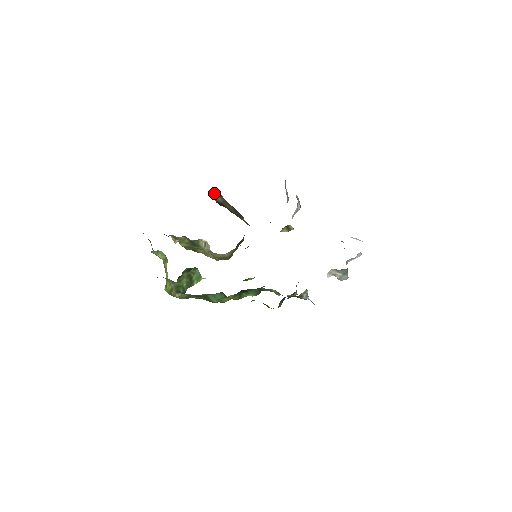
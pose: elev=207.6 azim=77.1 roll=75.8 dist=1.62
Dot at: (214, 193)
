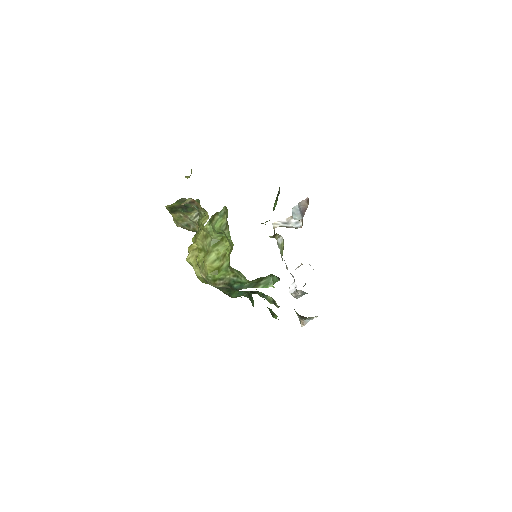
Dot at: occluded
